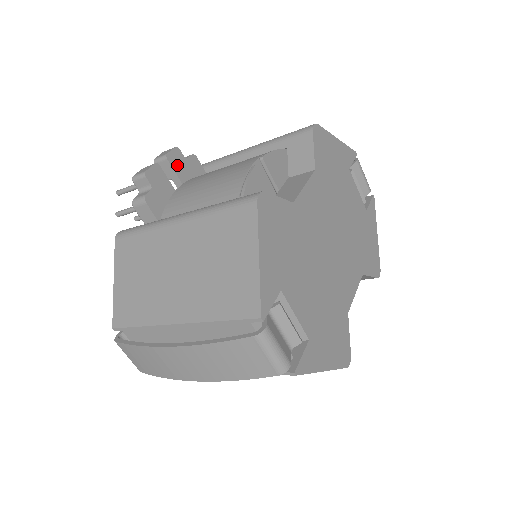
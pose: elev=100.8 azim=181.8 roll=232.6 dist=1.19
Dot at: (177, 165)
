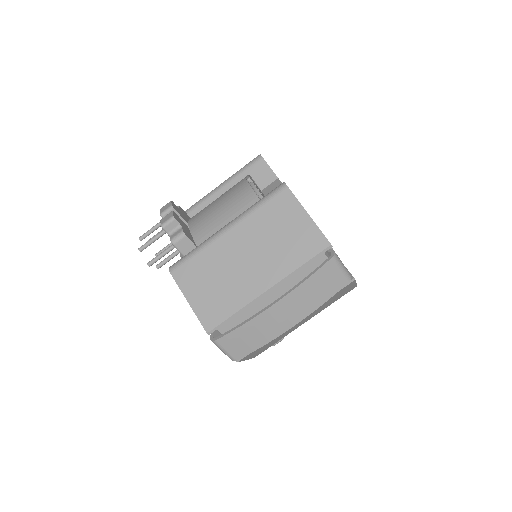
Dot at: (179, 212)
